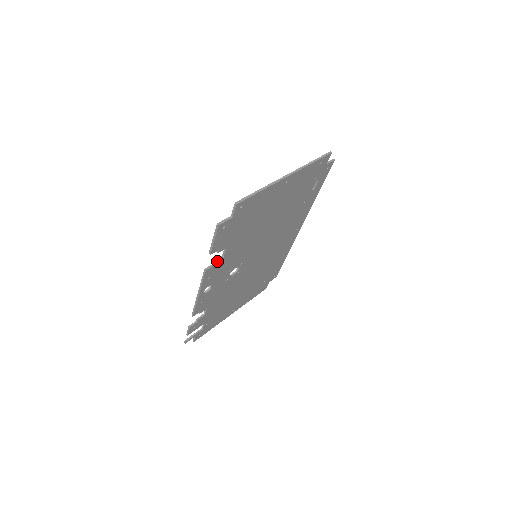
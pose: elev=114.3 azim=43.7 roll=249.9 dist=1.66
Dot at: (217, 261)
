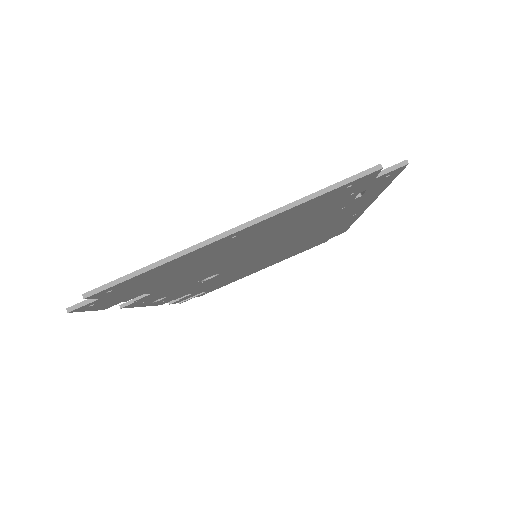
Dot at: (139, 298)
